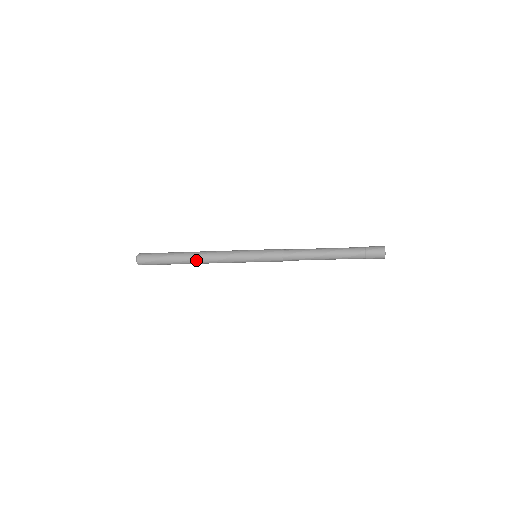
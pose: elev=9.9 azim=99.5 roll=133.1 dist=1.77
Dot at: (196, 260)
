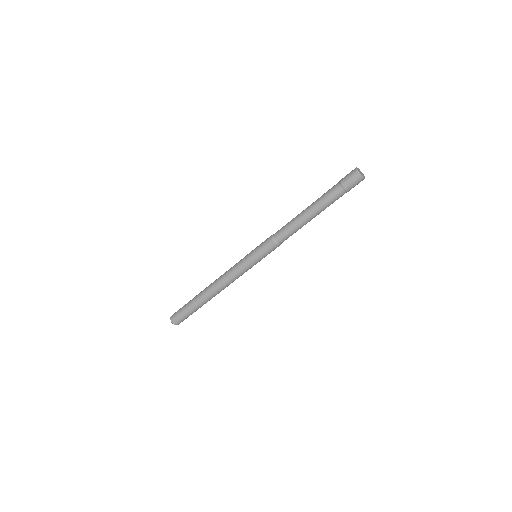
Dot at: (210, 289)
